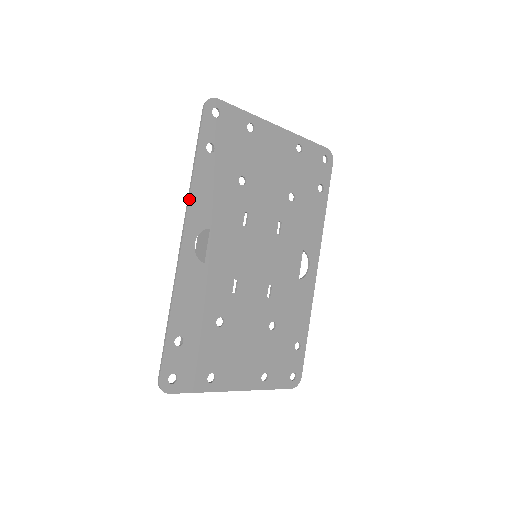
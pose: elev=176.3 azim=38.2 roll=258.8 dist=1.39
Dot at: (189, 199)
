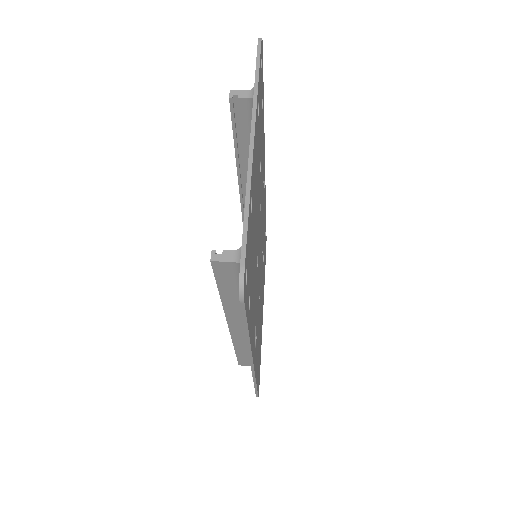
Dot at: (251, 352)
